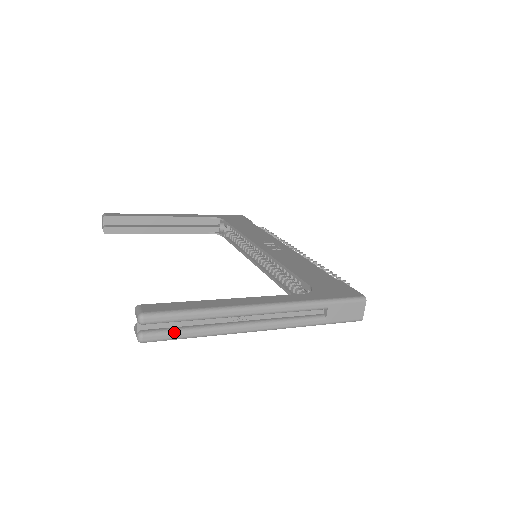
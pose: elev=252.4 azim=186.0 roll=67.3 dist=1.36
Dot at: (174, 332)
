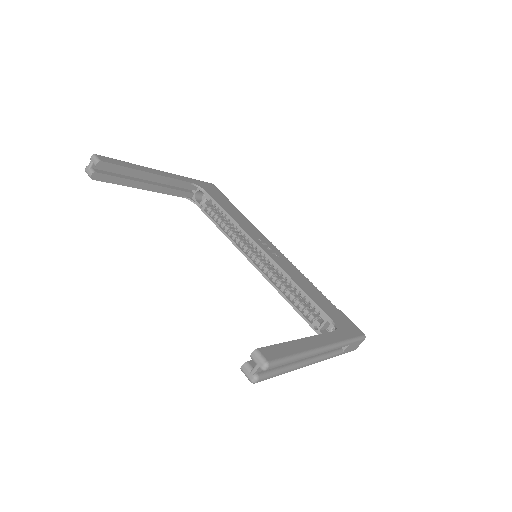
Dot at: (275, 373)
